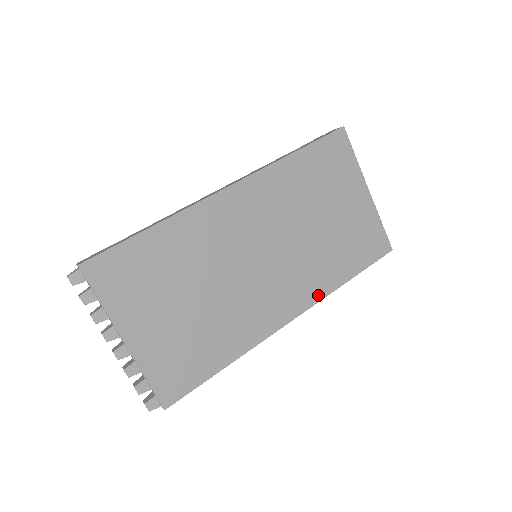
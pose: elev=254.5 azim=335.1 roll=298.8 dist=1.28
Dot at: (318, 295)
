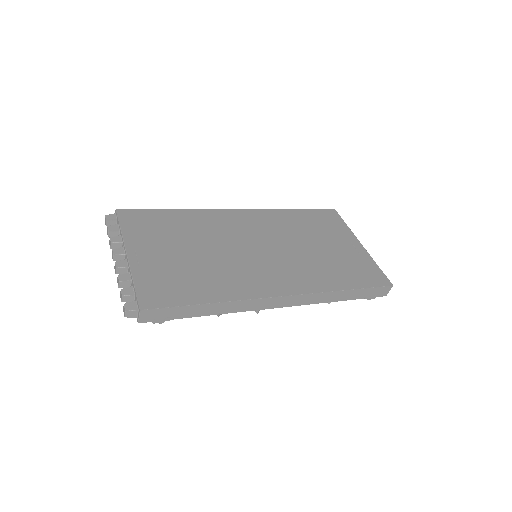
Dot at: (313, 289)
